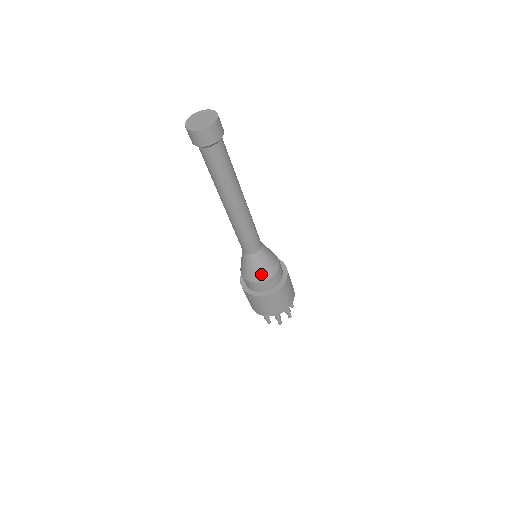
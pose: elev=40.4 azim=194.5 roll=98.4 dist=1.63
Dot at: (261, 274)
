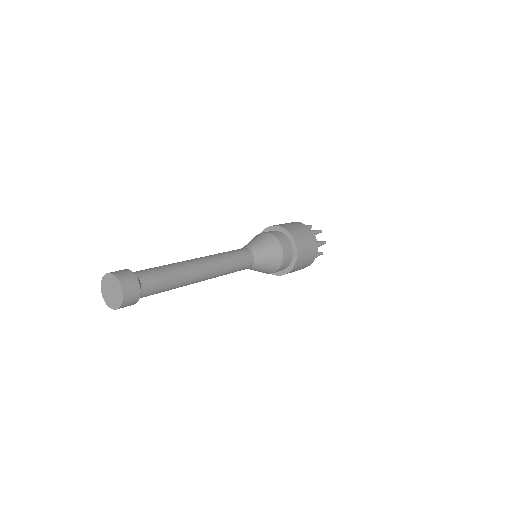
Dot at: occluded
